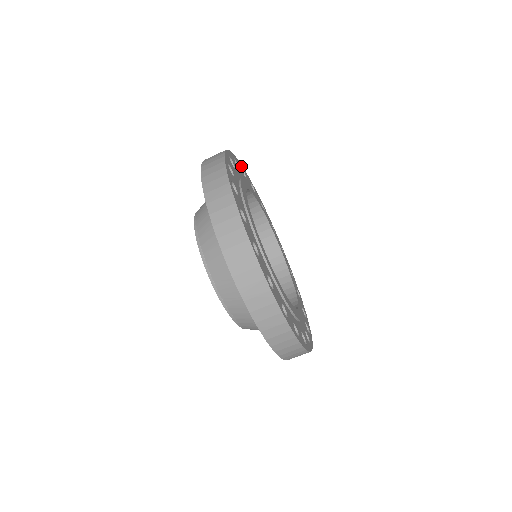
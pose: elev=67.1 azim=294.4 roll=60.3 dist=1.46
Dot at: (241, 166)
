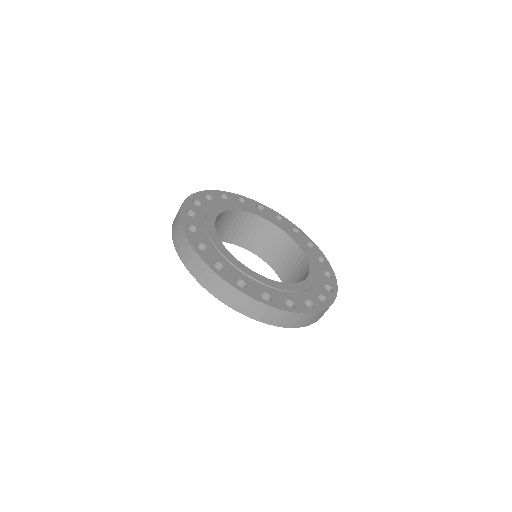
Dot at: (190, 199)
